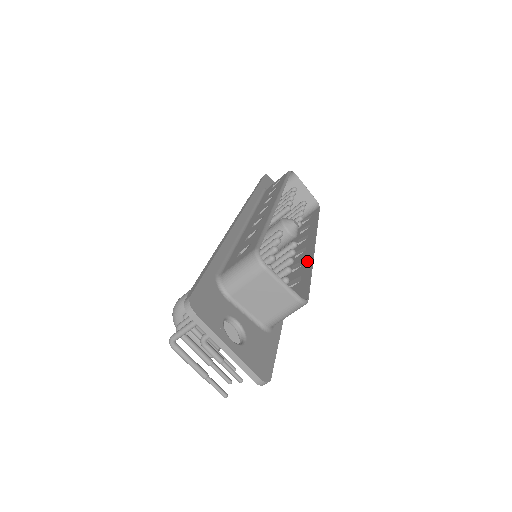
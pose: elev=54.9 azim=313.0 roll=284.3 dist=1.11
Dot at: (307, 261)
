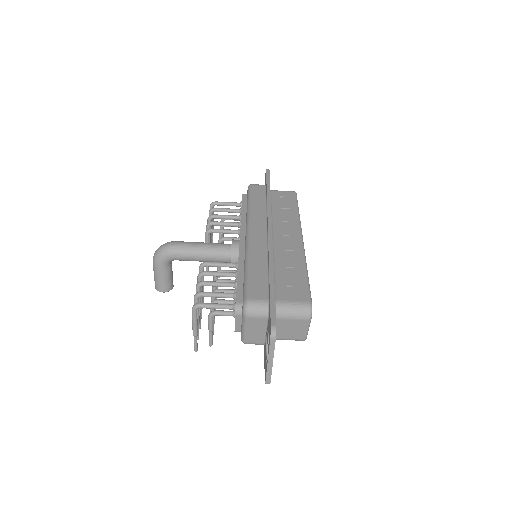
Dot at: occluded
